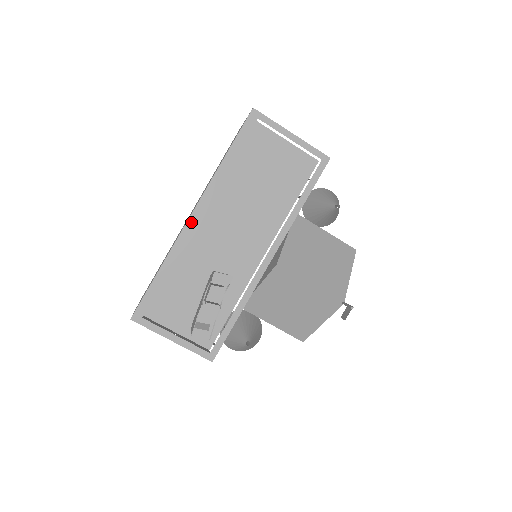
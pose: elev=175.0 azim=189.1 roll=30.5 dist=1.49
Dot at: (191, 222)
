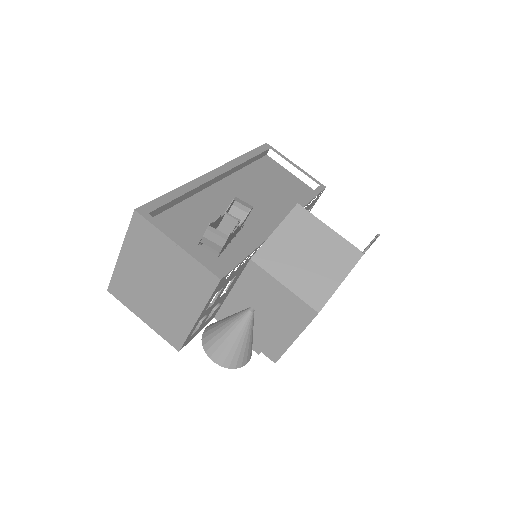
Dot at: (212, 174)
